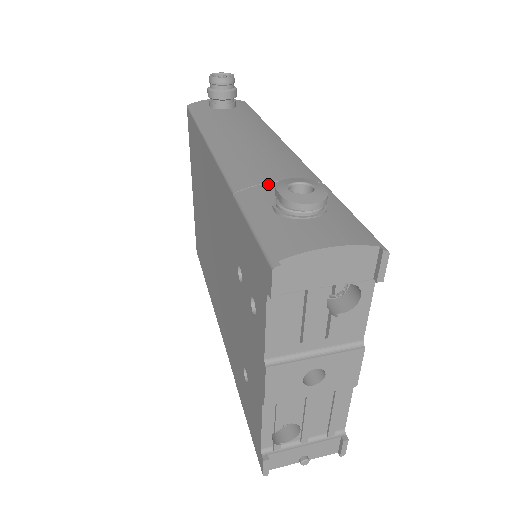
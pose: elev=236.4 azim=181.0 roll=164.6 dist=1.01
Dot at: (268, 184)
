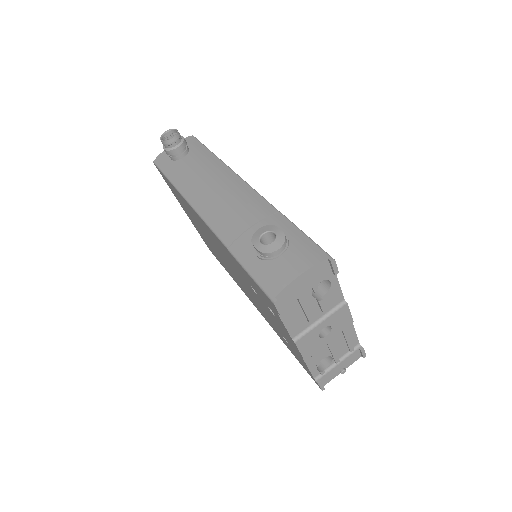
Dot at: (245, 233)
